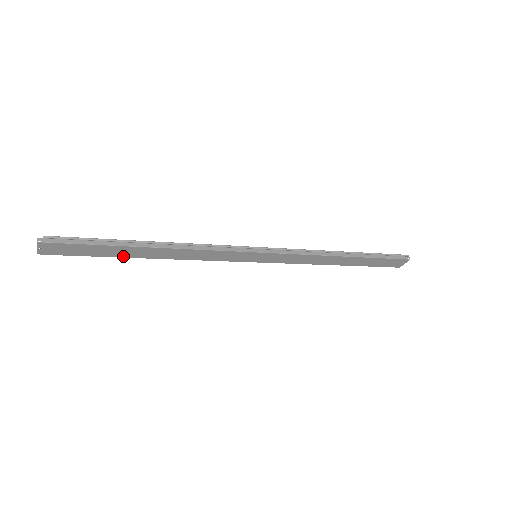
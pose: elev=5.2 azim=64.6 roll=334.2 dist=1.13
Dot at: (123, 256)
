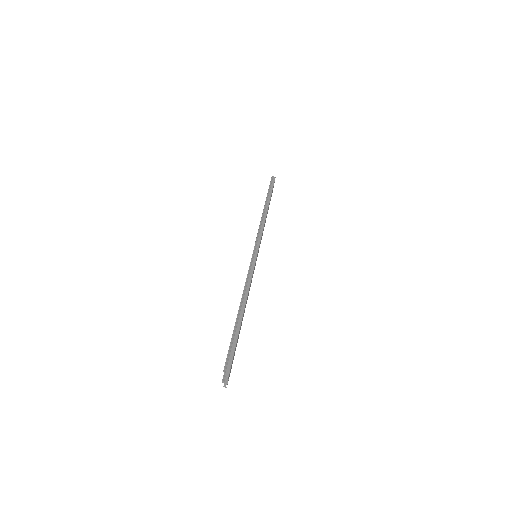
Dot at: occluded
